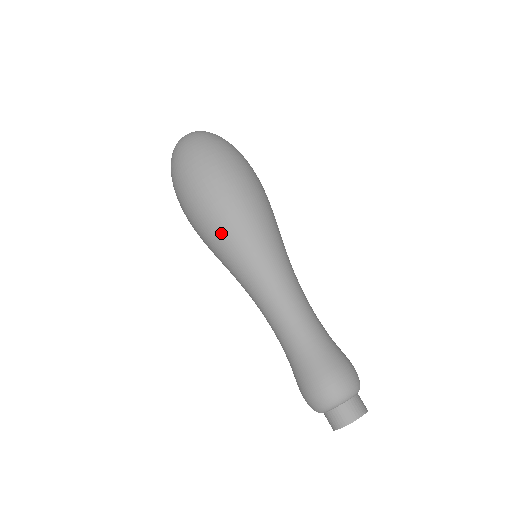
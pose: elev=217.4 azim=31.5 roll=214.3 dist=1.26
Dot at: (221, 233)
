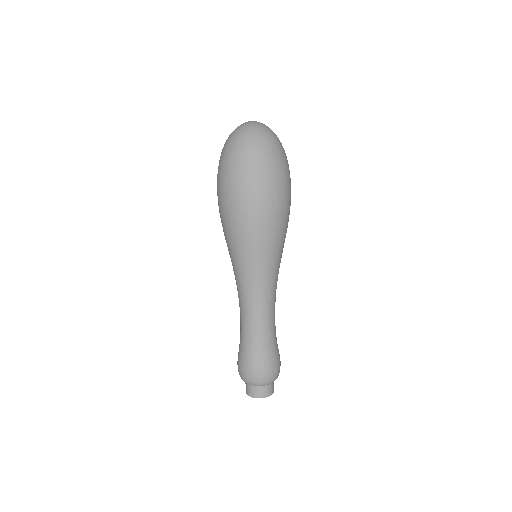
Dot at: (263, 238)
